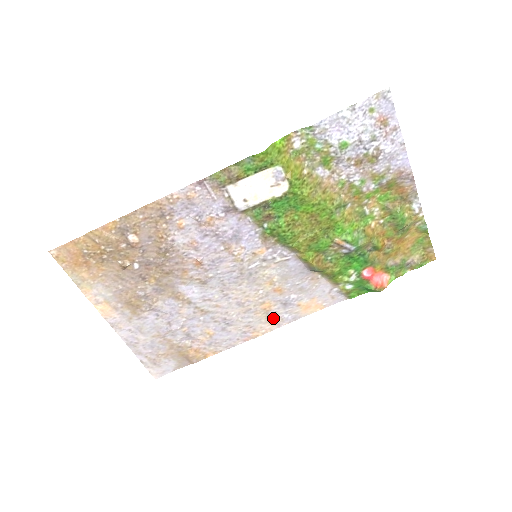
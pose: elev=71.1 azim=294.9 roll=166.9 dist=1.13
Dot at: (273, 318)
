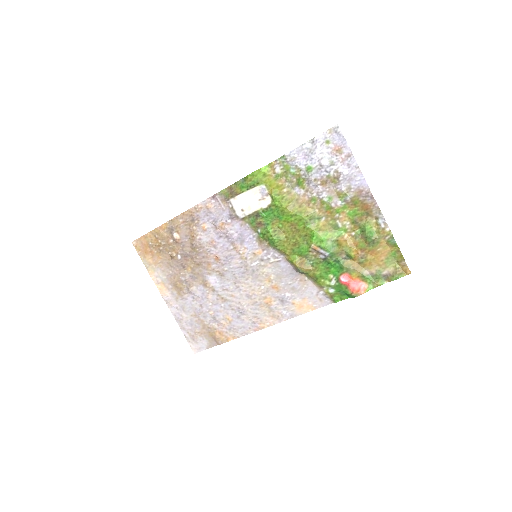
Dot at: (274, 313)
